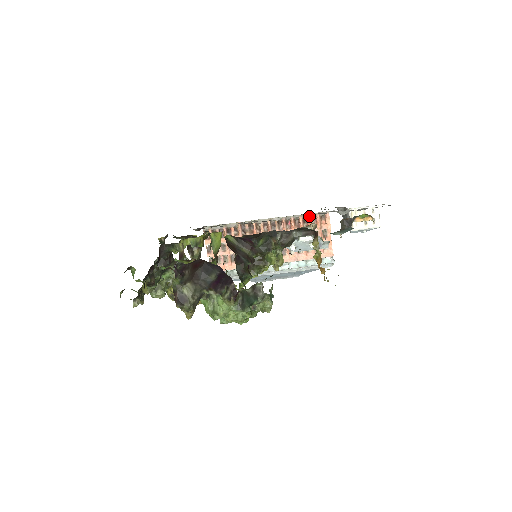
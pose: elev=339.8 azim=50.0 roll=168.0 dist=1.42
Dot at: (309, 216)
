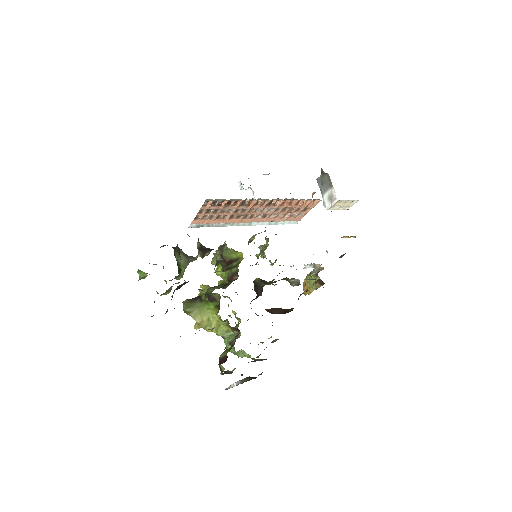
Dot at: occluded
